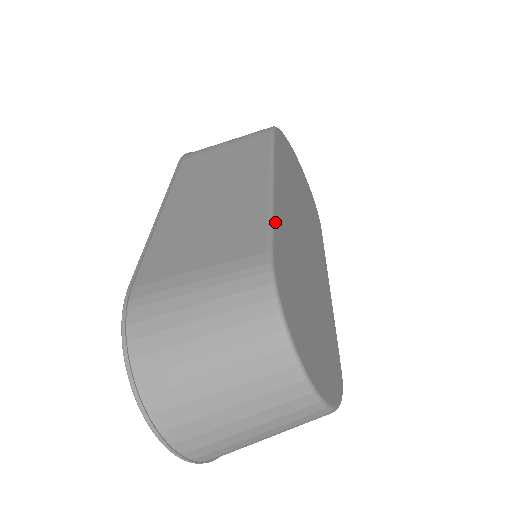
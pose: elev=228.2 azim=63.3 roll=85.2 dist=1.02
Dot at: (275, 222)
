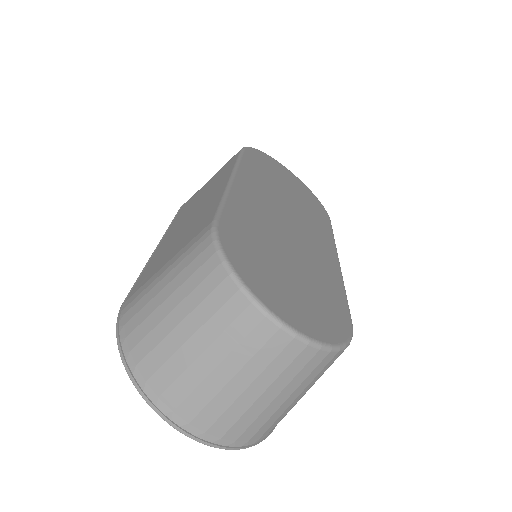
Dot at: (228, 202)
